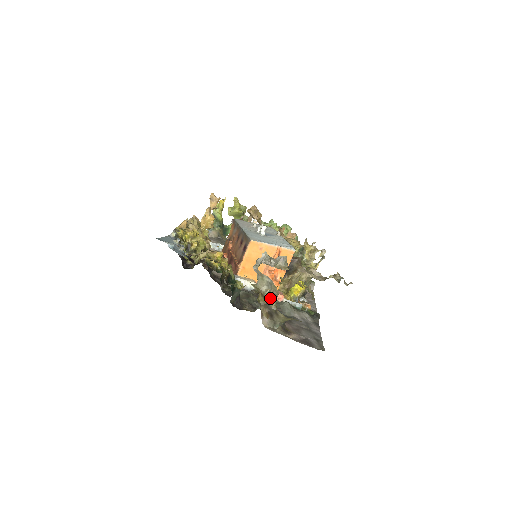
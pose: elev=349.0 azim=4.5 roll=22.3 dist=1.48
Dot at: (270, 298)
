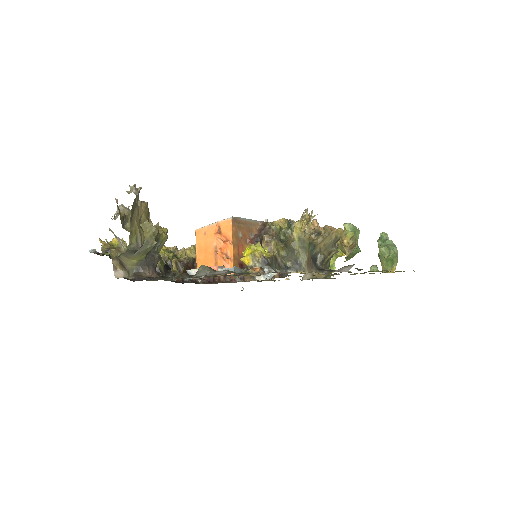
Dot at: occluded
